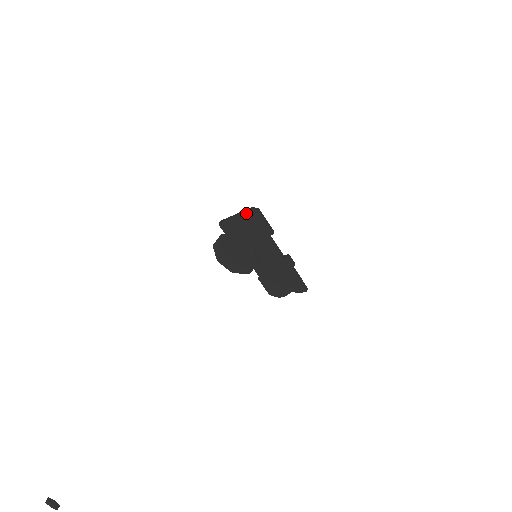
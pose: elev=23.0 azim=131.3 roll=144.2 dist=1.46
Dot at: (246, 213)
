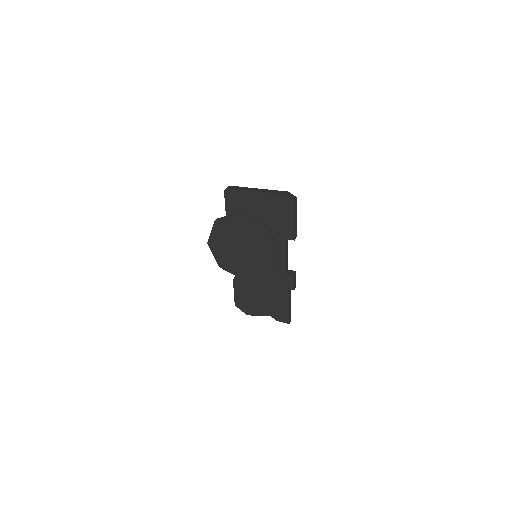
Dot at: (277, 196)
